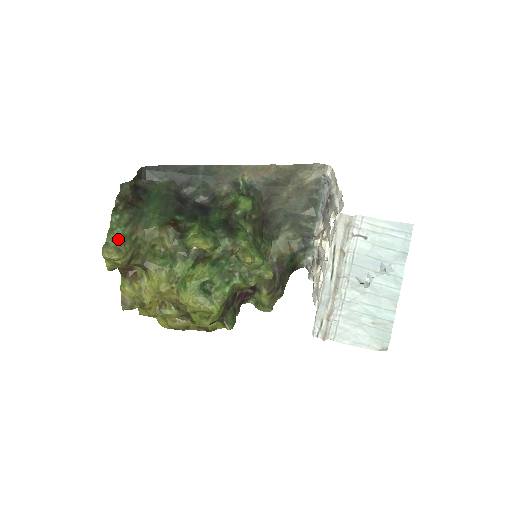
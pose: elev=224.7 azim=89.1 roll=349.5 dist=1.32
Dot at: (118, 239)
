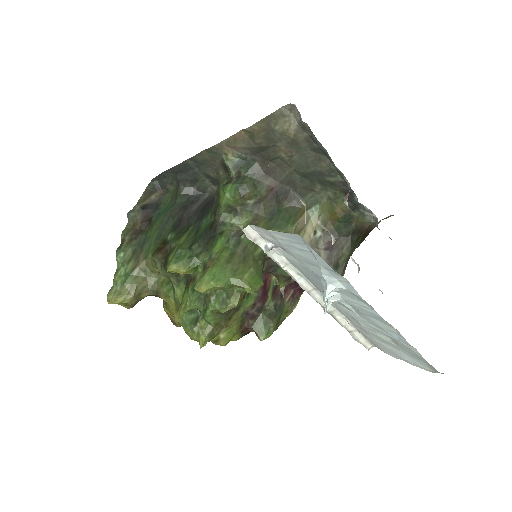
Dot at: (120, 281)
